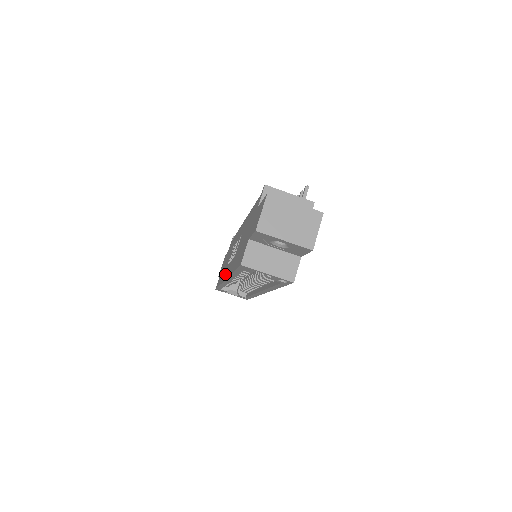
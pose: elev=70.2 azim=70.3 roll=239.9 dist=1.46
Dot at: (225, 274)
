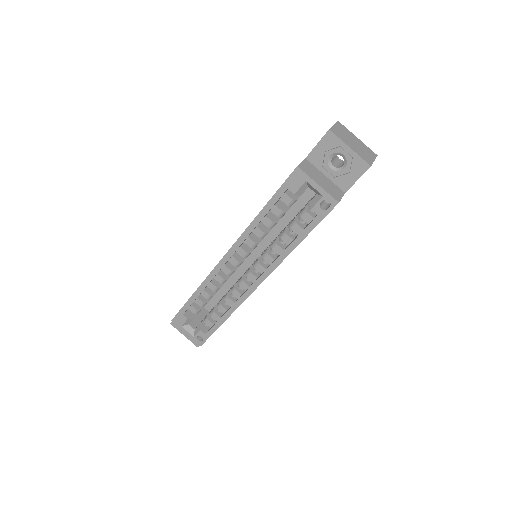
Dot at: occluded
